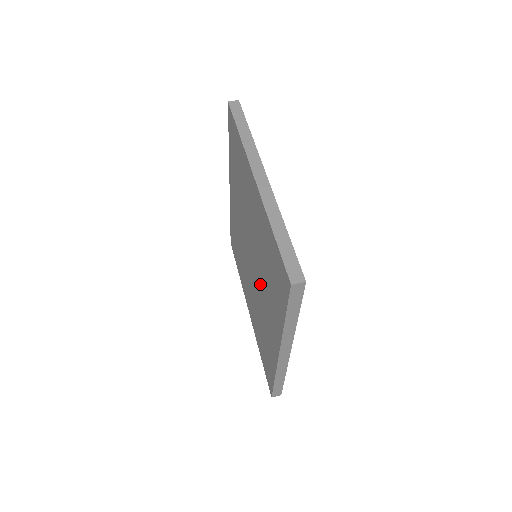
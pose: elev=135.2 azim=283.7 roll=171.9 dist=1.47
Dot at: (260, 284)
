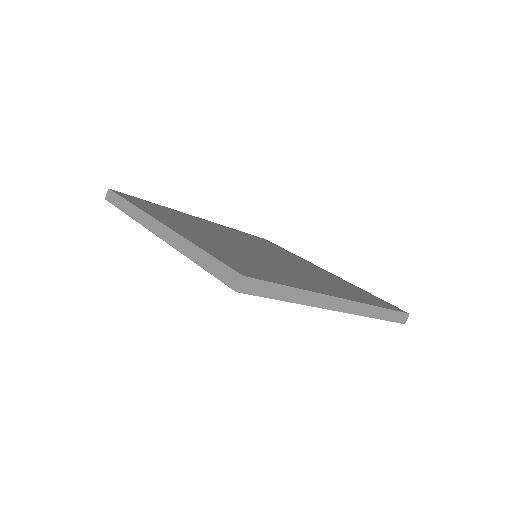
Dot at: occluded
